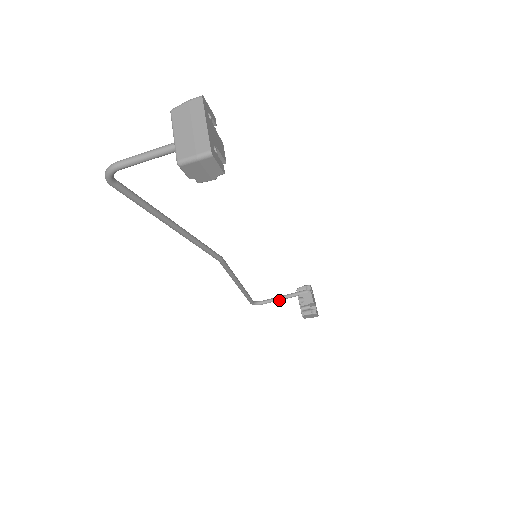
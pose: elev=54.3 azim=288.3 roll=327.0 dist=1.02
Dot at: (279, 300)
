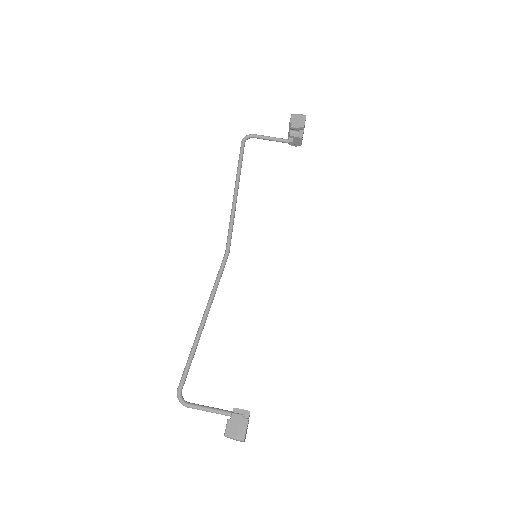
Dot at: (207, 409)
